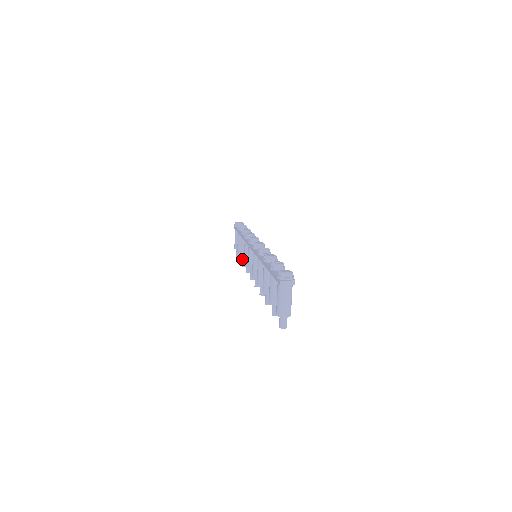
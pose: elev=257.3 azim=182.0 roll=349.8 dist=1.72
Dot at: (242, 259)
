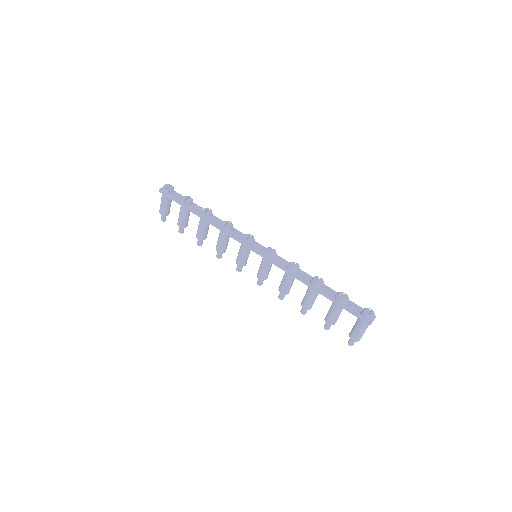
Dot at: (183, 231)
